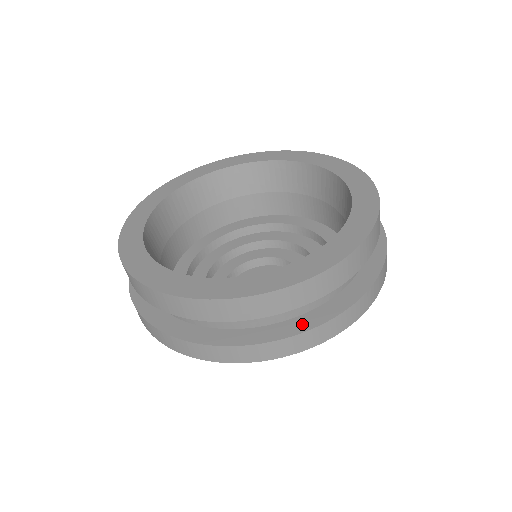
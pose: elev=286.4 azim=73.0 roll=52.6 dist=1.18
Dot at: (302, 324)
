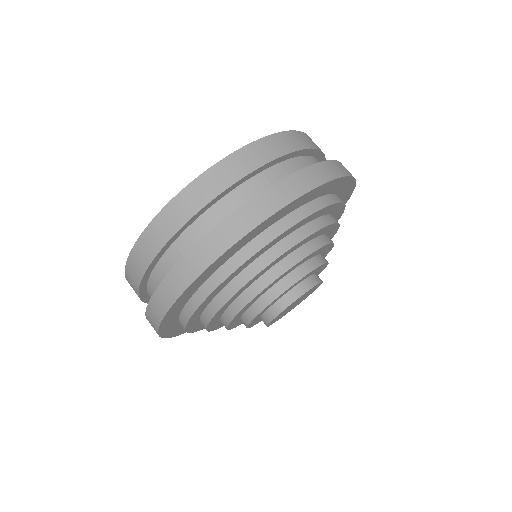
Dot at: occluded
